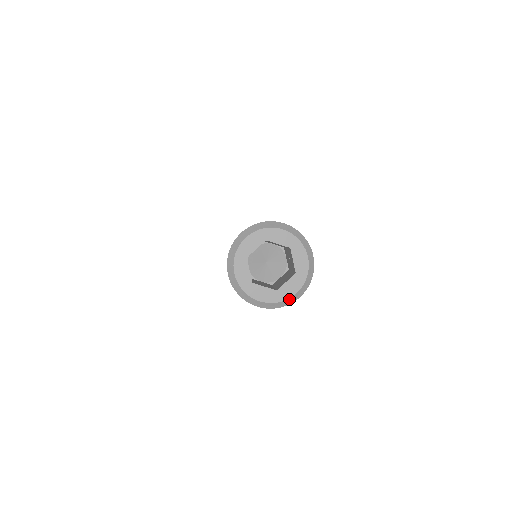
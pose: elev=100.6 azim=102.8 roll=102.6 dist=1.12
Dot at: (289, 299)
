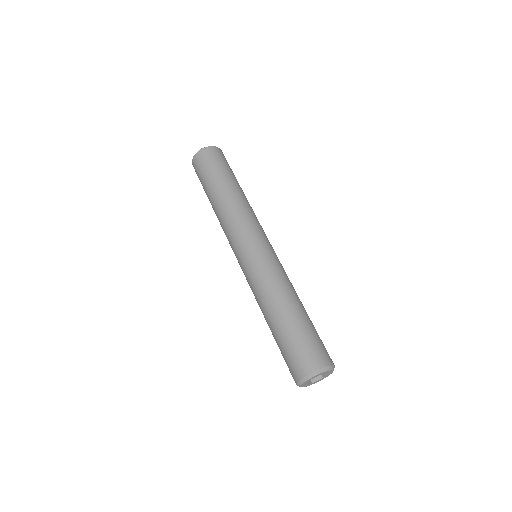
Dot at: occluded
